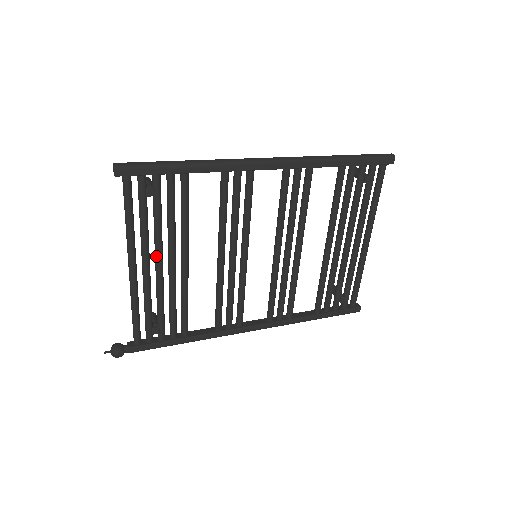
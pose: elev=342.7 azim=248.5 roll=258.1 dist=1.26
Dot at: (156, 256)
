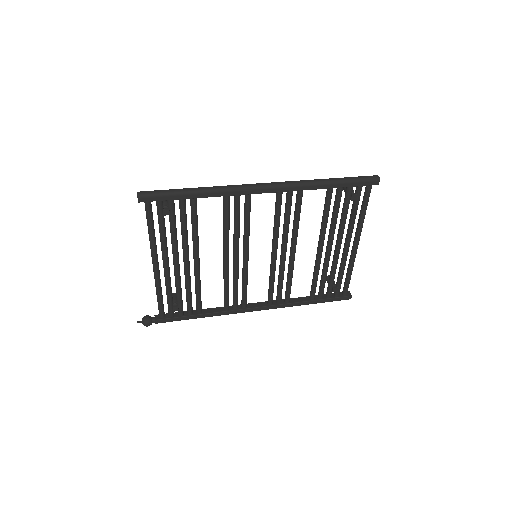
Dot at: (173, 257)
